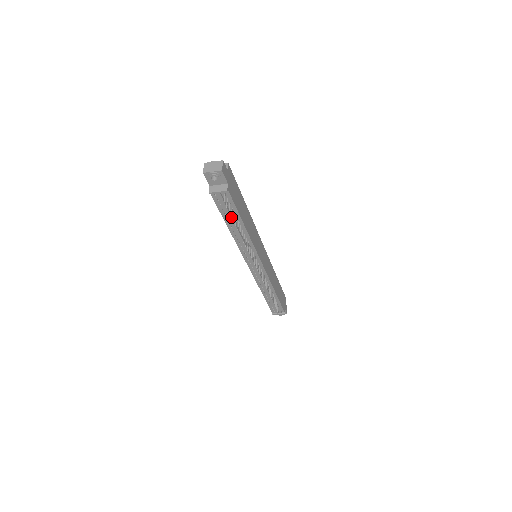
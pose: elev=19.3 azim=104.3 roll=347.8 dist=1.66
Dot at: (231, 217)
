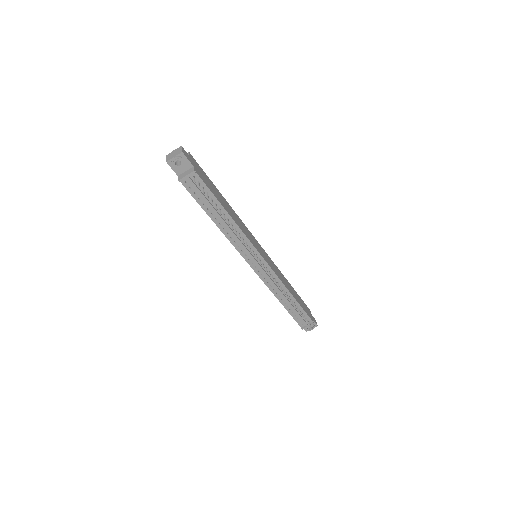
Dot at: (208, 199)
